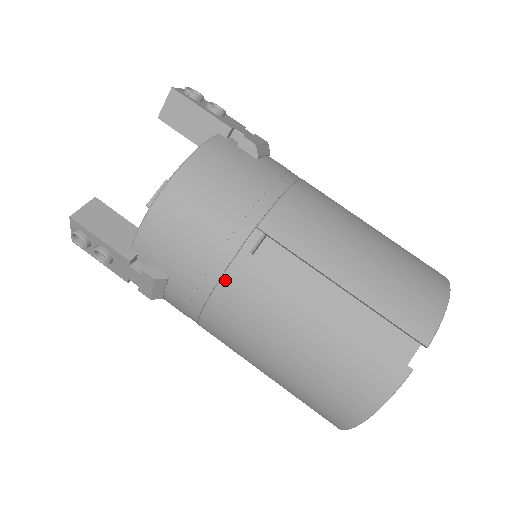
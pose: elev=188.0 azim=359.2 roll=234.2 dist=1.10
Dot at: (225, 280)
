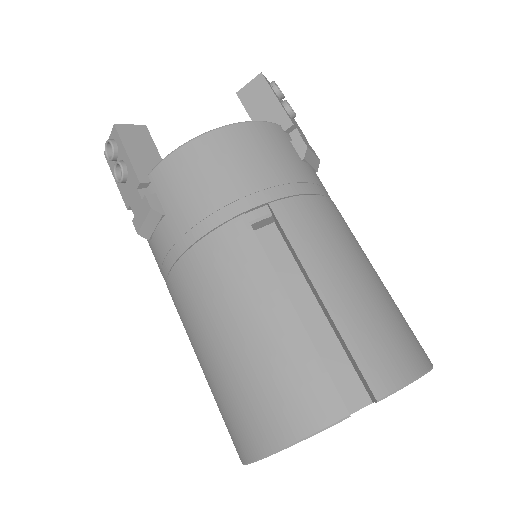
Dot at: (212, 236)
